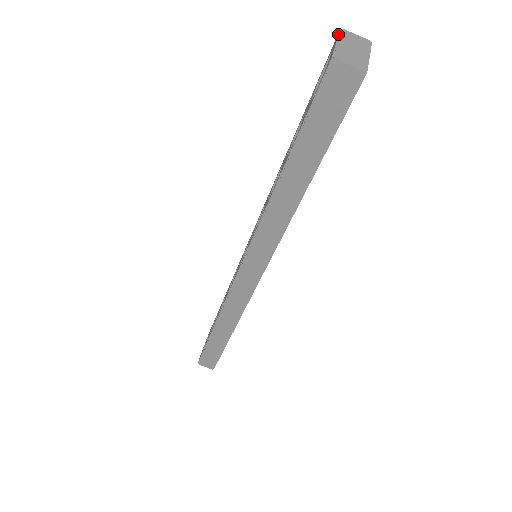
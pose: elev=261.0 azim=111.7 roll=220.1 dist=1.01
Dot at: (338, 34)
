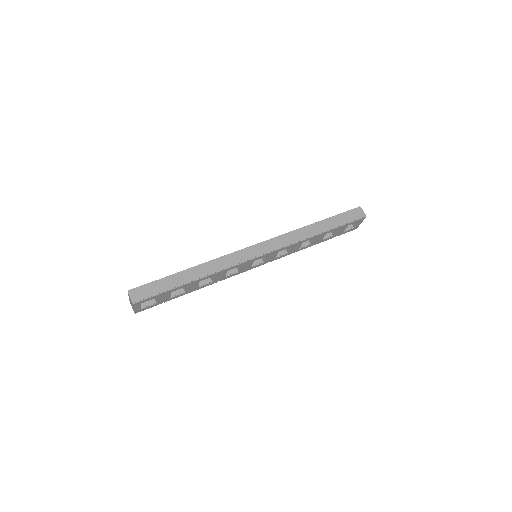
Dot at: occluded
